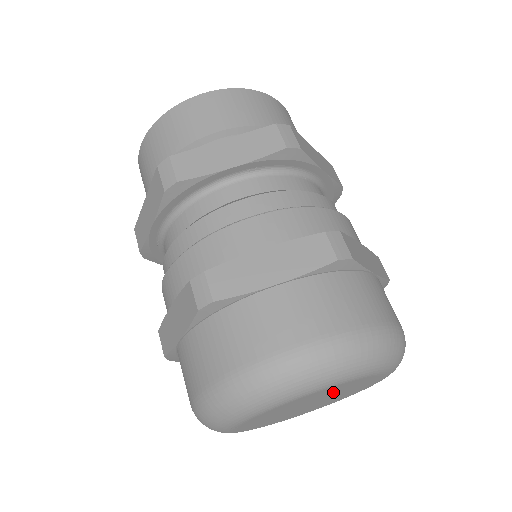
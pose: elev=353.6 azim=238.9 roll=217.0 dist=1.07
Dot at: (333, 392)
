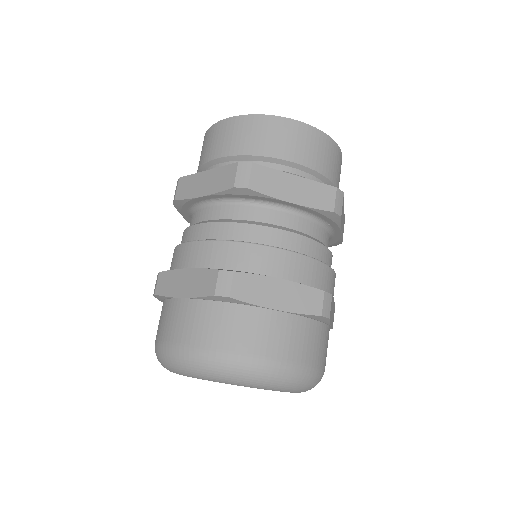
Dot at: occluded
